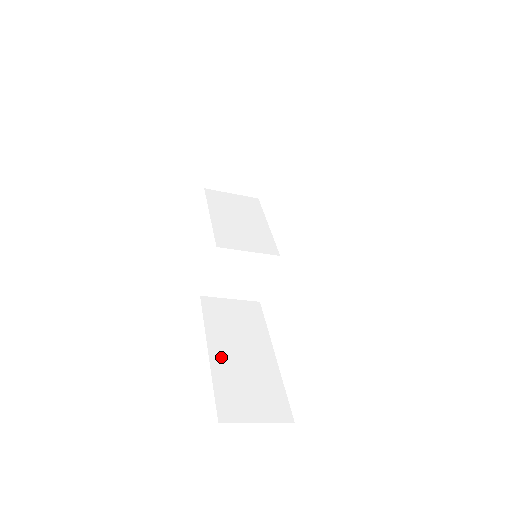
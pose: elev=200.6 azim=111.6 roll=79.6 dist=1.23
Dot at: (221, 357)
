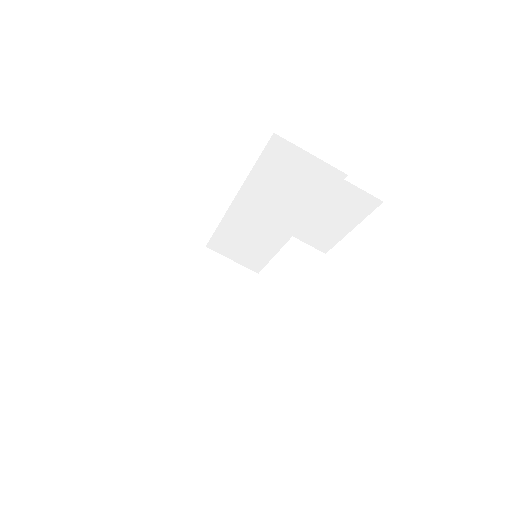
Dot at: occluded
